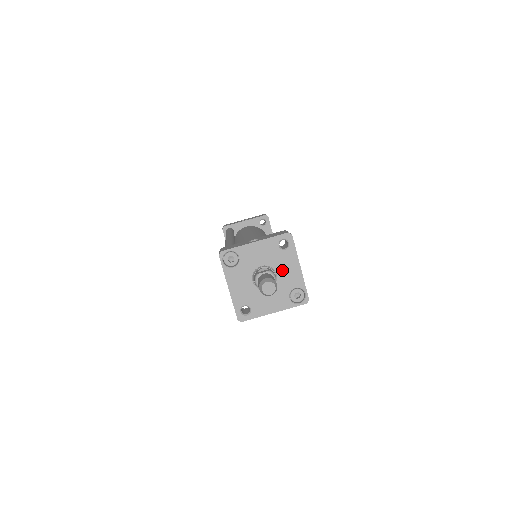
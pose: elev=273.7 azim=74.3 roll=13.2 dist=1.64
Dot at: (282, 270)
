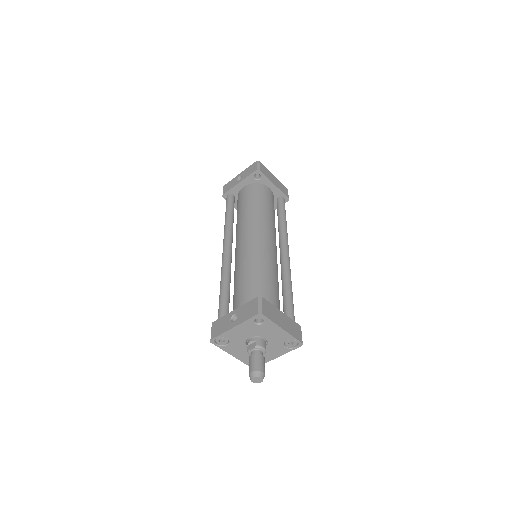
Dot at: (268, 335)
